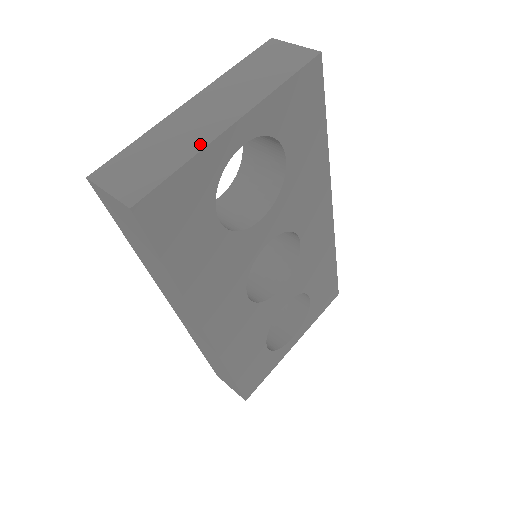
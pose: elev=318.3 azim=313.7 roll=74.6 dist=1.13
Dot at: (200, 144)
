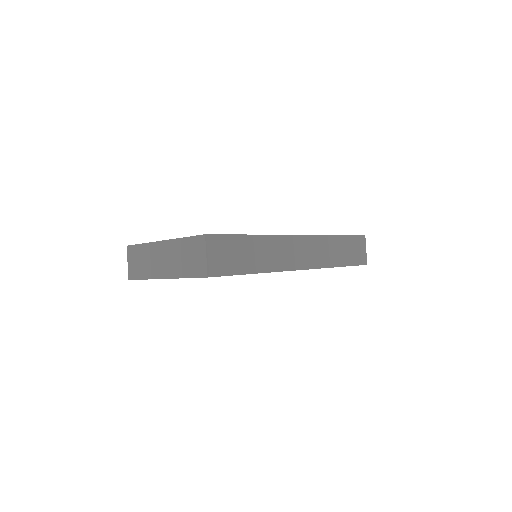
Dot at: (151, 276)
